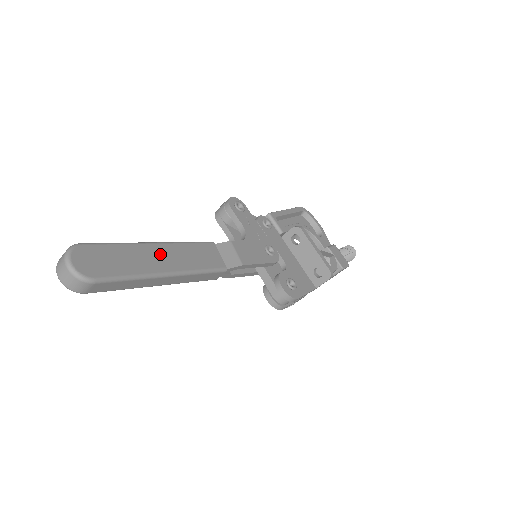
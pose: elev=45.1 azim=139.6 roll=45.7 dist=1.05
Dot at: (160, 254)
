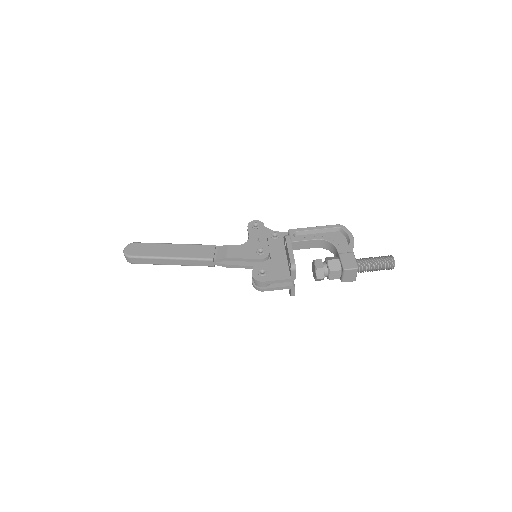
Dot at: (172, 249)
